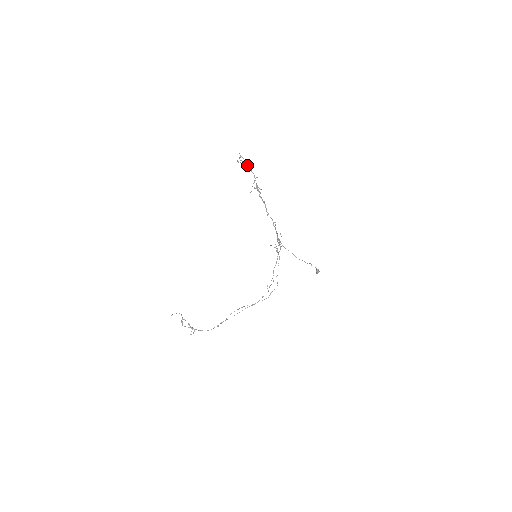
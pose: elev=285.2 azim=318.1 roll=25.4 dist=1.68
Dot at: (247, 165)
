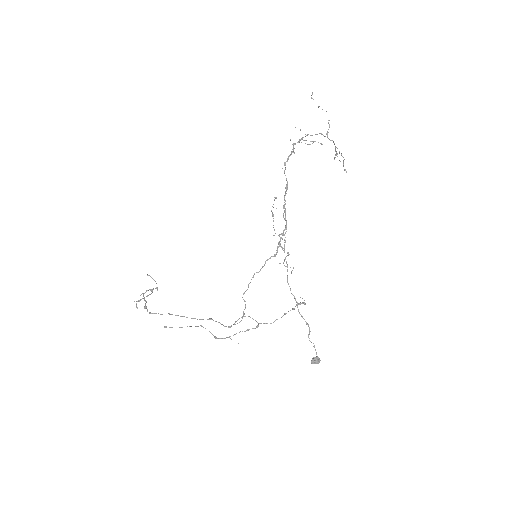
Dot at: occluded
